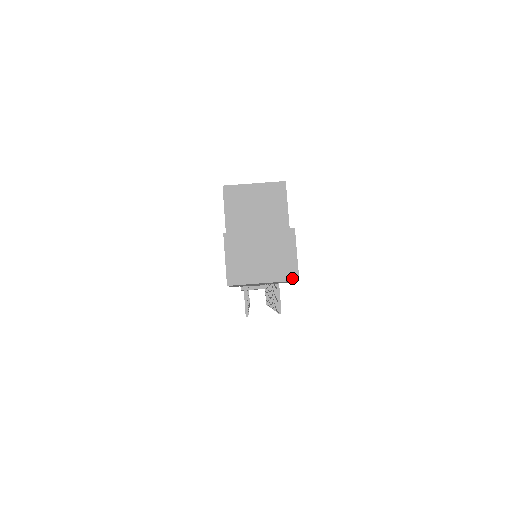
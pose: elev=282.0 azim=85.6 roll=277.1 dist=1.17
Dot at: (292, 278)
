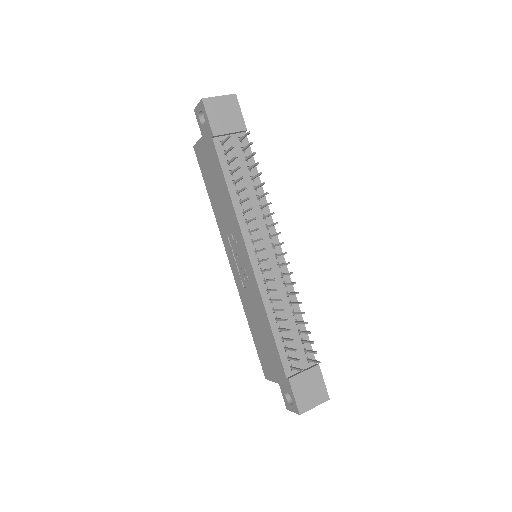
Dot at: (232, 95)
